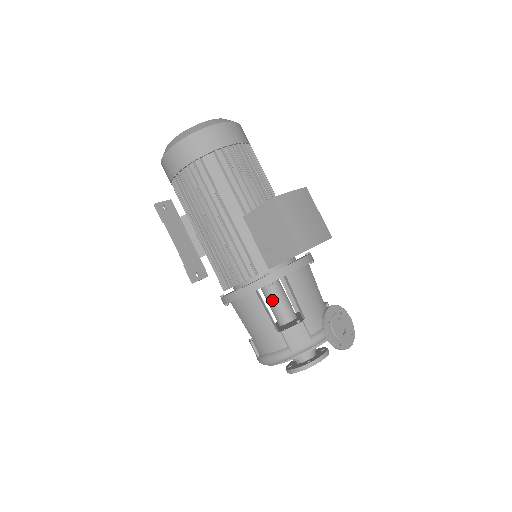
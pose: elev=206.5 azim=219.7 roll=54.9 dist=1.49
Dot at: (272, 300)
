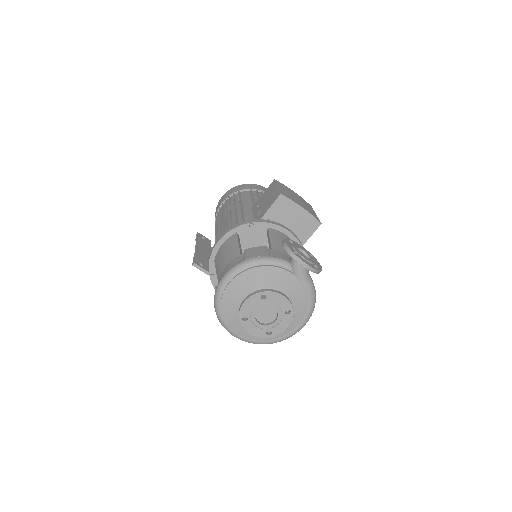
Dot at: occluded
